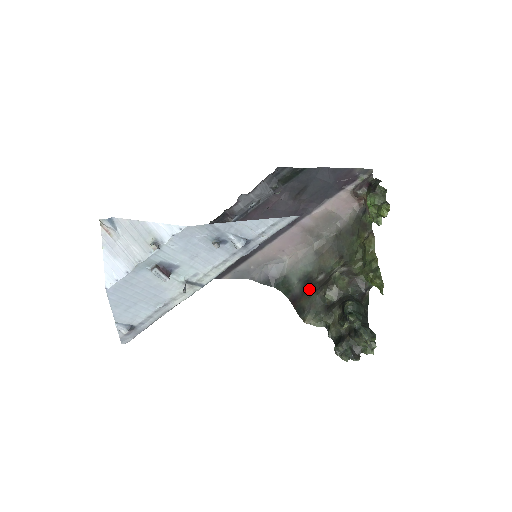
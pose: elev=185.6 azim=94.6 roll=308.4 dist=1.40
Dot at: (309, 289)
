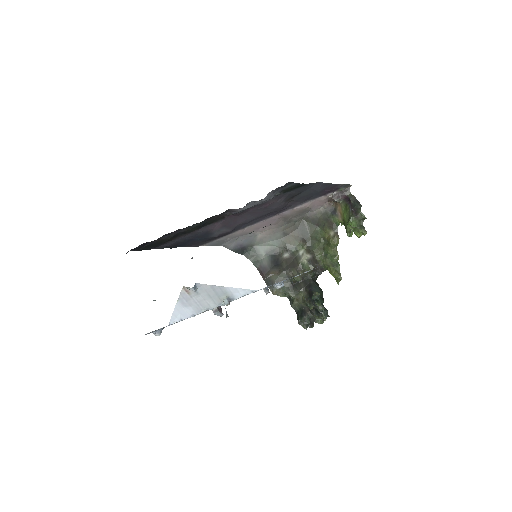
Dot at: (277, 265)
